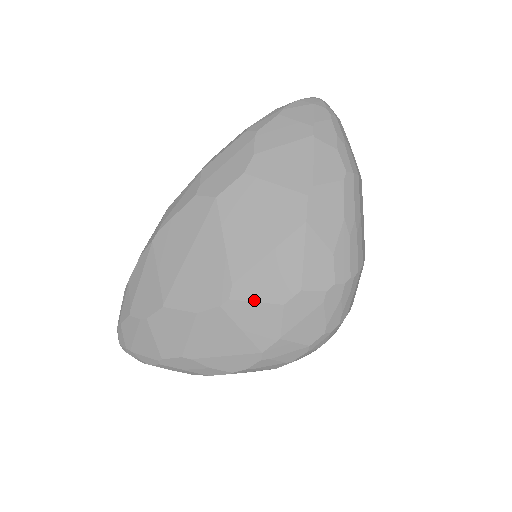
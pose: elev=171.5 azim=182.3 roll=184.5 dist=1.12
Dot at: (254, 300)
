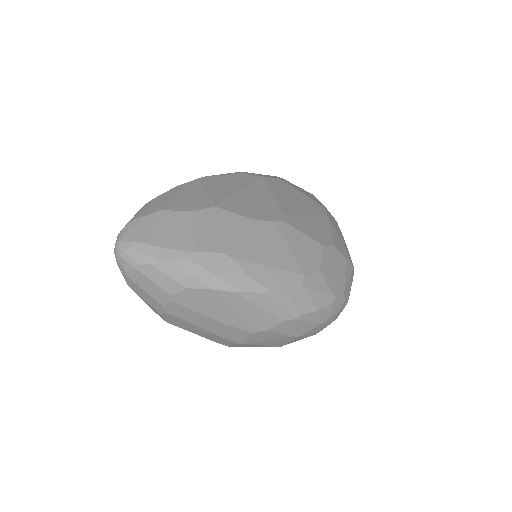
Dot at: (302, 232)
